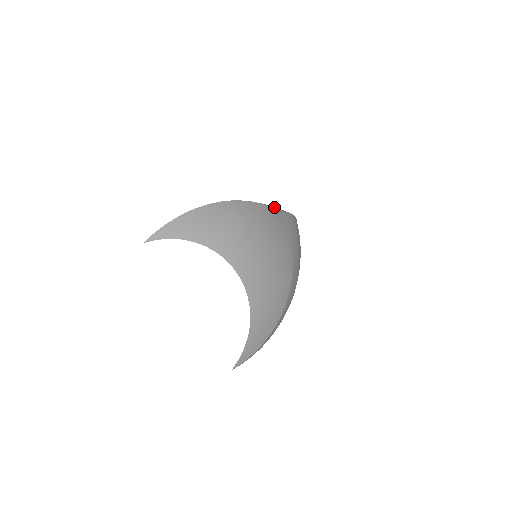
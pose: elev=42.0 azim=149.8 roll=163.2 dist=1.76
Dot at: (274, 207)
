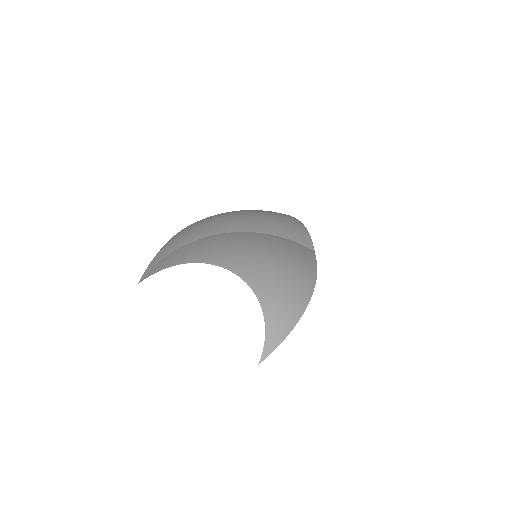
Dot at: (299, 239)
